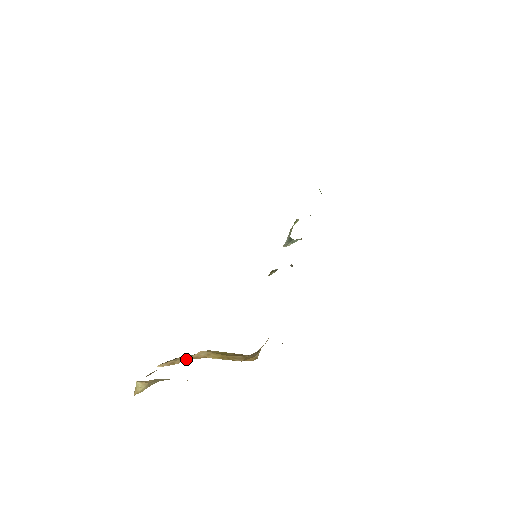
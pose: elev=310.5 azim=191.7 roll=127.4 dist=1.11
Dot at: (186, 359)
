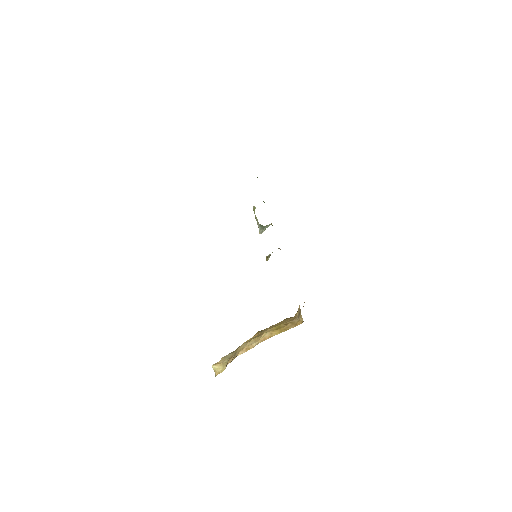
Dot at: occluded
